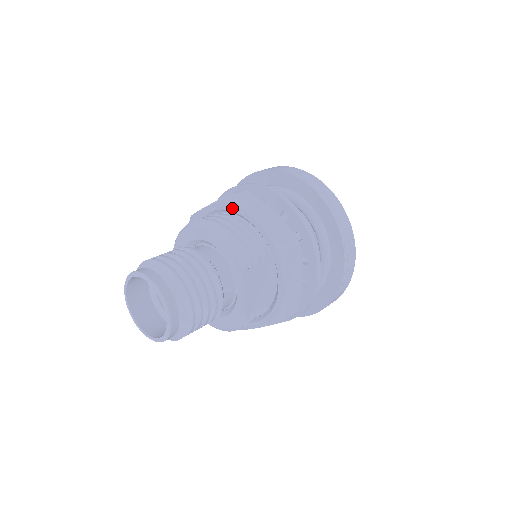
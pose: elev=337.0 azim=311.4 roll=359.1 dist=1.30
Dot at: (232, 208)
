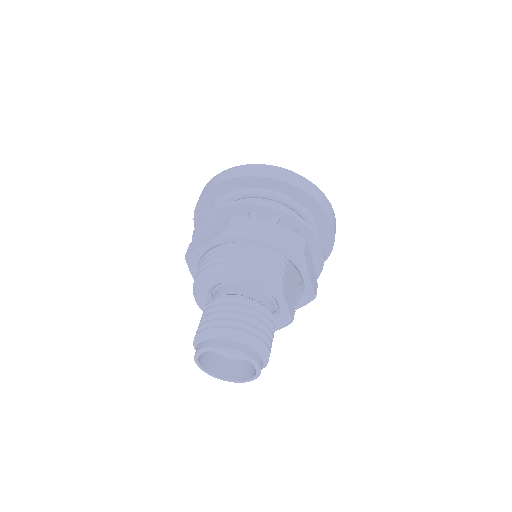
Dot at: (235, 240)
